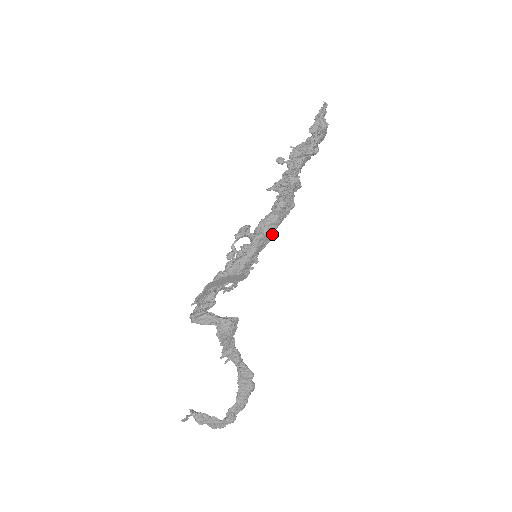
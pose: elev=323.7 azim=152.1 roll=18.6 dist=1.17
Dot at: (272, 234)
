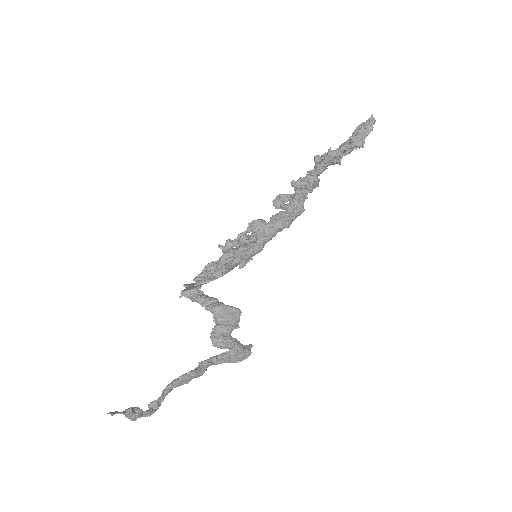
Dot at: occluded
